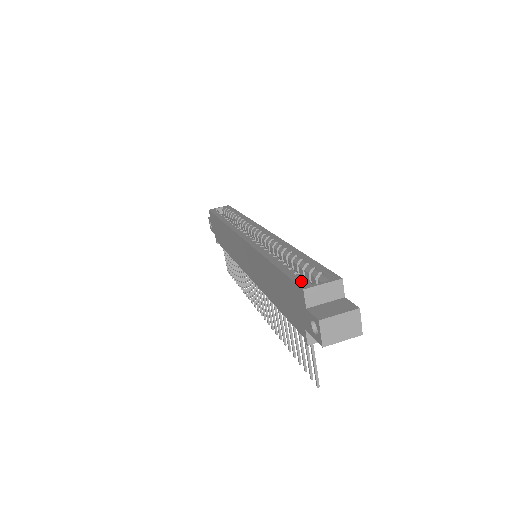
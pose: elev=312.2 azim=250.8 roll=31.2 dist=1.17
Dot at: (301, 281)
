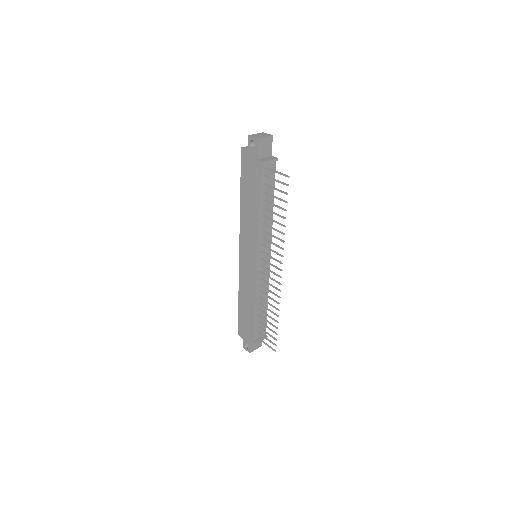
Dot at: (243, 157)
